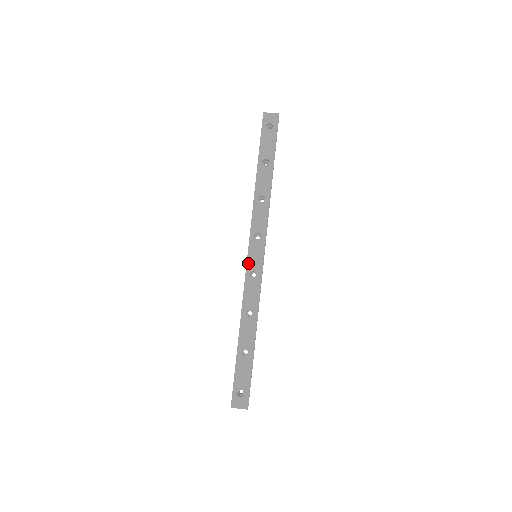
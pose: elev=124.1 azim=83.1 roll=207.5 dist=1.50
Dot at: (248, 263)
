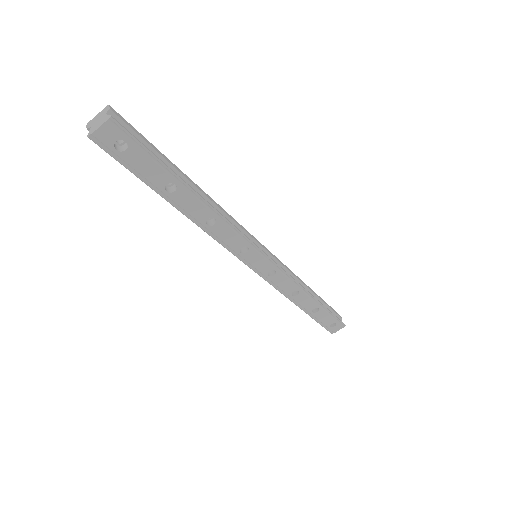
Dot at: (257, 272)
